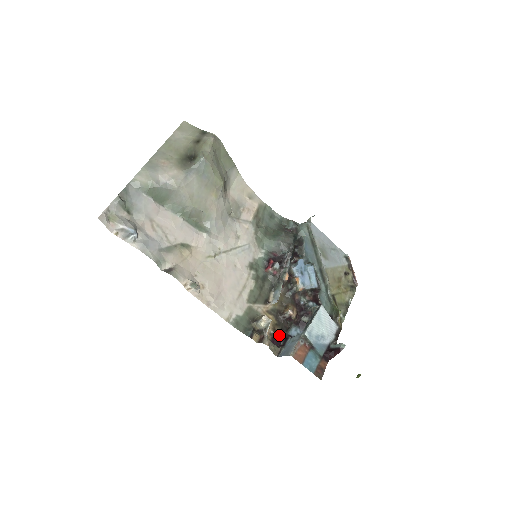
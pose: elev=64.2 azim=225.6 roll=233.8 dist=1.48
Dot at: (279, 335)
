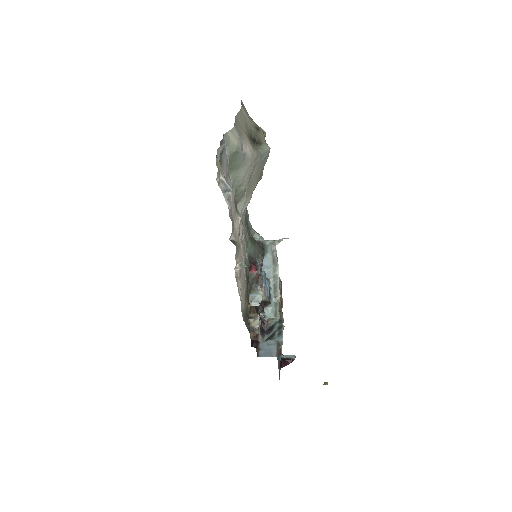
Dot at: occluded
